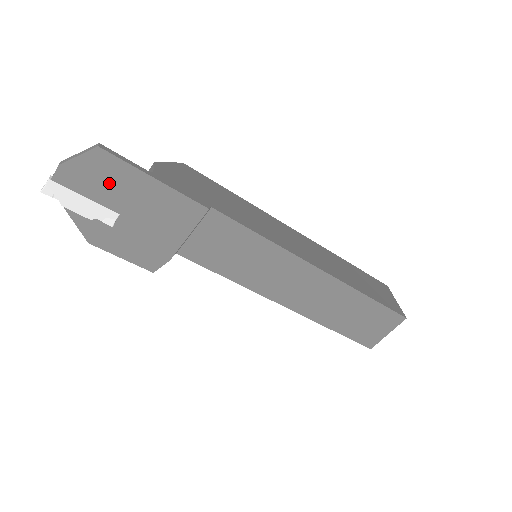
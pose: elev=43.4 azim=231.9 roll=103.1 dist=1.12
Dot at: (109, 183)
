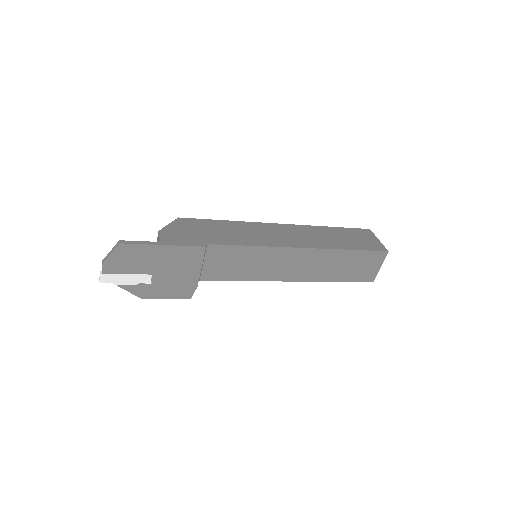
Dot at: (136, 260)
